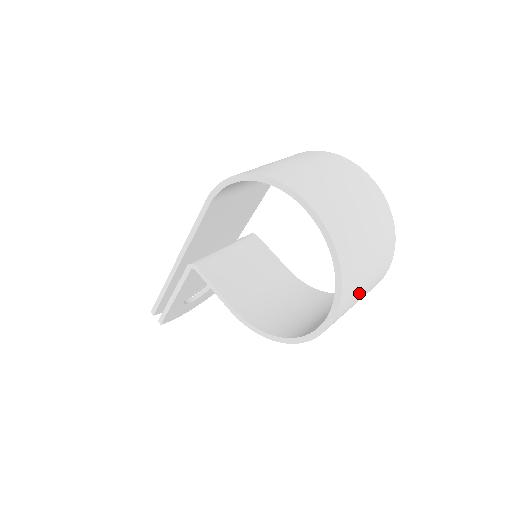
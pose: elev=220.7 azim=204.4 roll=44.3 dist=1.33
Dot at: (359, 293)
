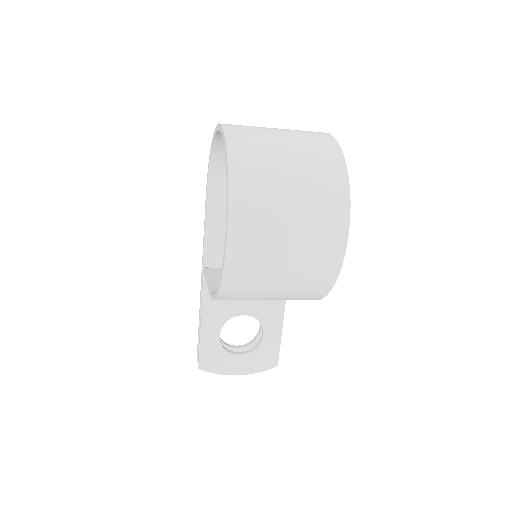
Dot at: (277, 207)
